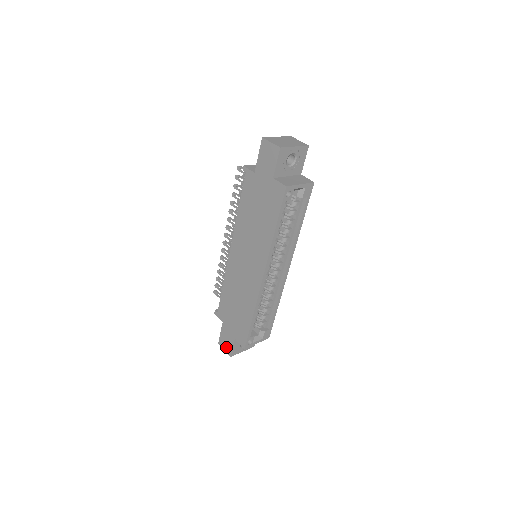
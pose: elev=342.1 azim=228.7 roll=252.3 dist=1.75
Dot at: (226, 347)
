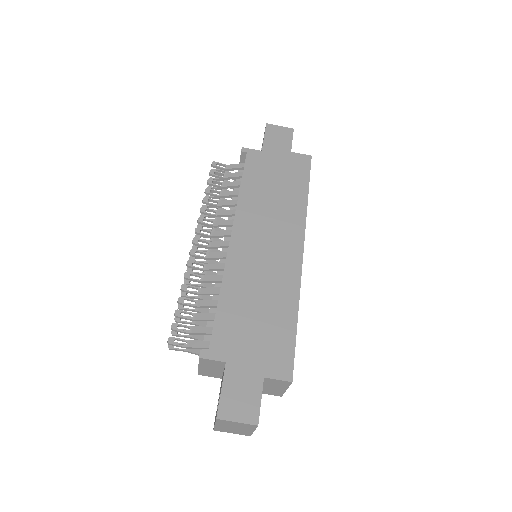
Dot at: (243, 410)
